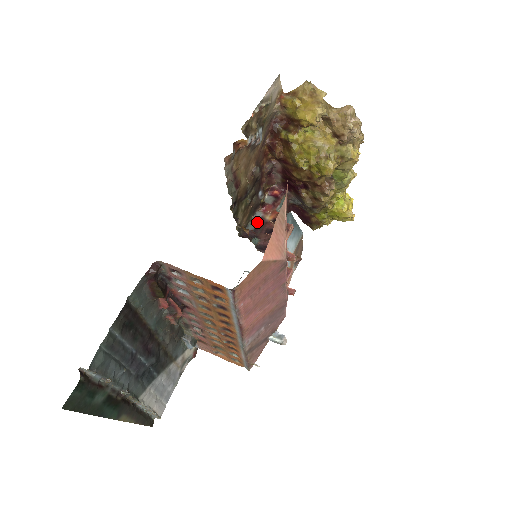
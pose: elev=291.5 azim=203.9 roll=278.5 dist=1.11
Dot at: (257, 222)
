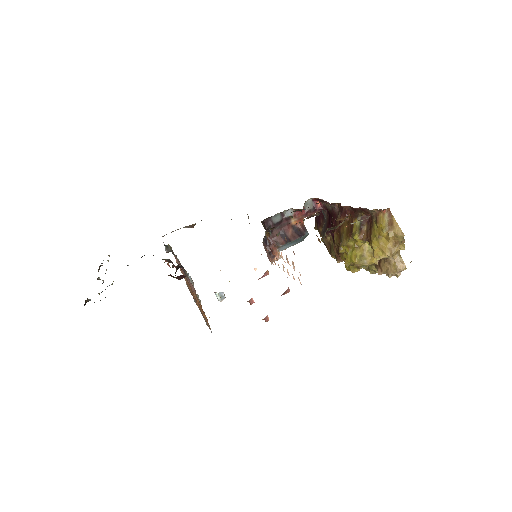
Dot at: (283, 218)
